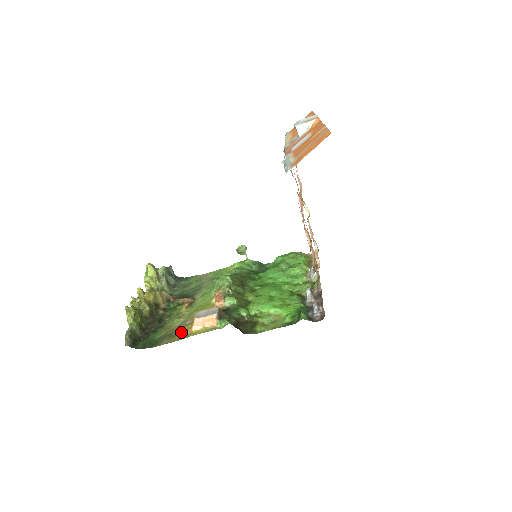
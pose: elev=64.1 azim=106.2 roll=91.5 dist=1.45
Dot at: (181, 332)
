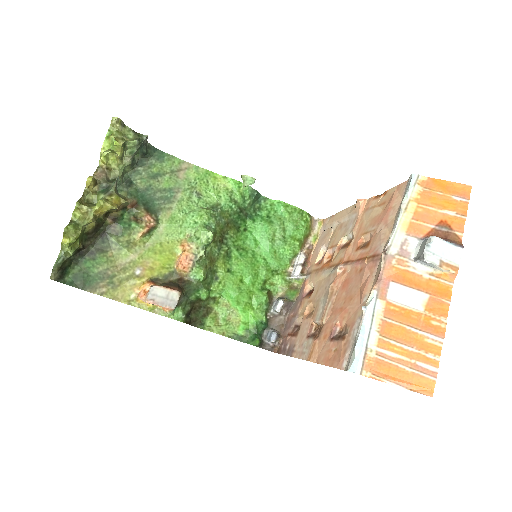
Dot at: (125, 286)
